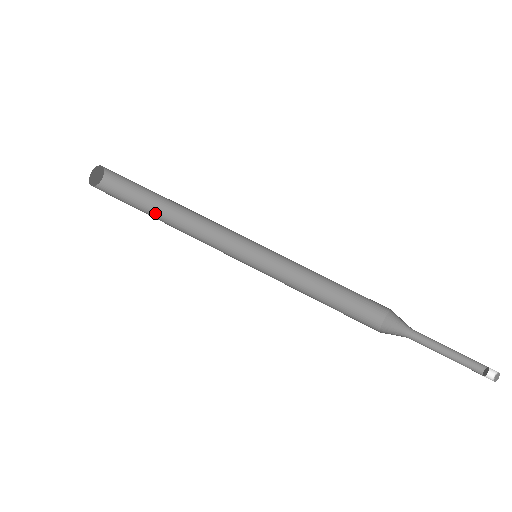
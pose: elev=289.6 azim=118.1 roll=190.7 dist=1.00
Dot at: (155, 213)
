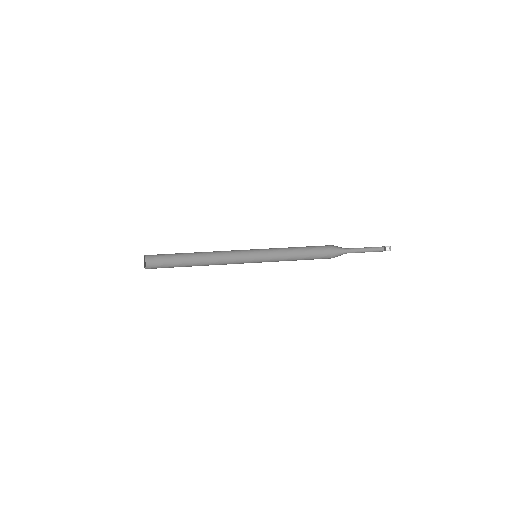
Dot at: occluded
